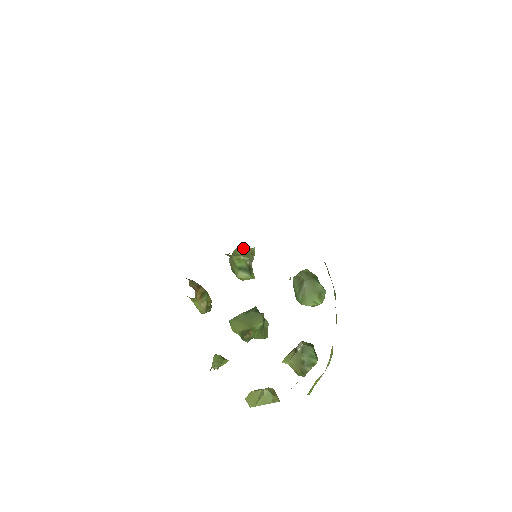
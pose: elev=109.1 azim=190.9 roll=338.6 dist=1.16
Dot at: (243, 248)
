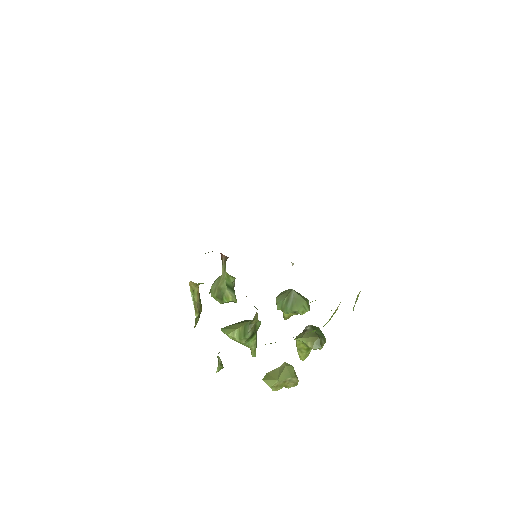
Dot at: occluded
